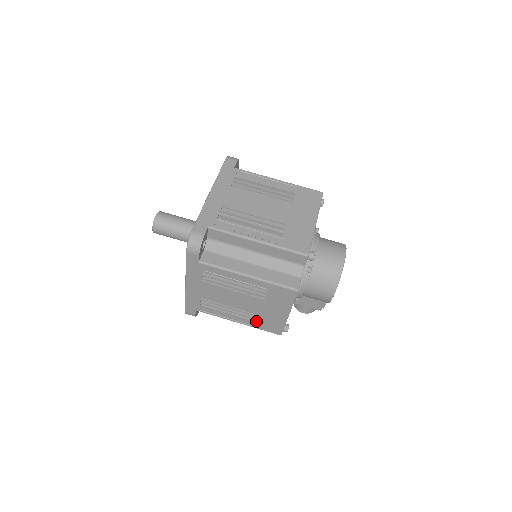
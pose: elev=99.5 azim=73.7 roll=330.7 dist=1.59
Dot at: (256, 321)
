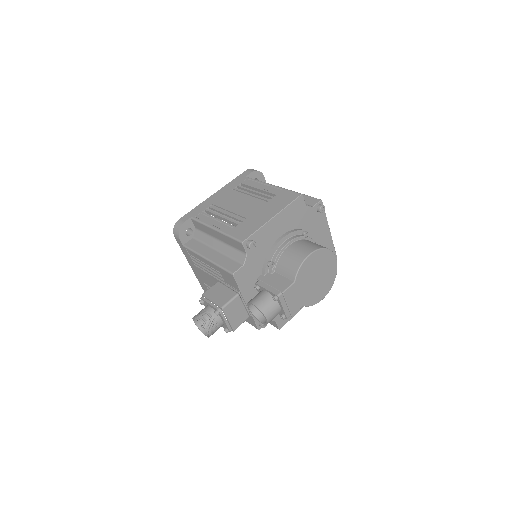
Dot at: occluded
